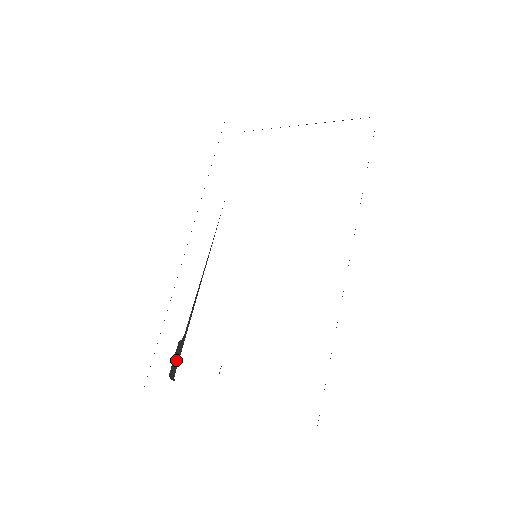
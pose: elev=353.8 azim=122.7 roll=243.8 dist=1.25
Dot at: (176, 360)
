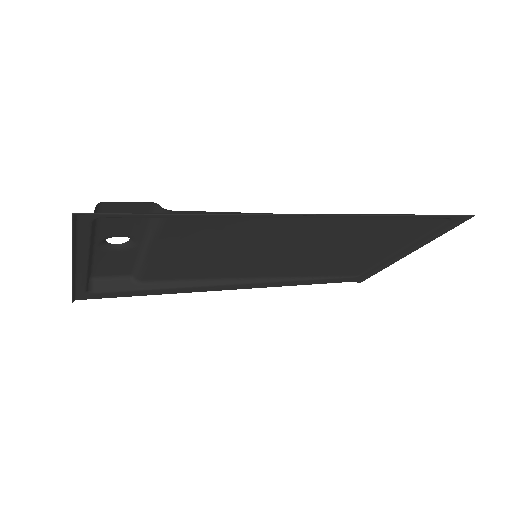
Dot at: (111, 286)
